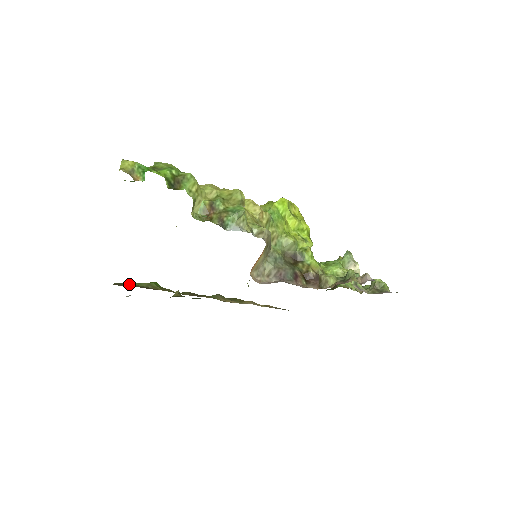
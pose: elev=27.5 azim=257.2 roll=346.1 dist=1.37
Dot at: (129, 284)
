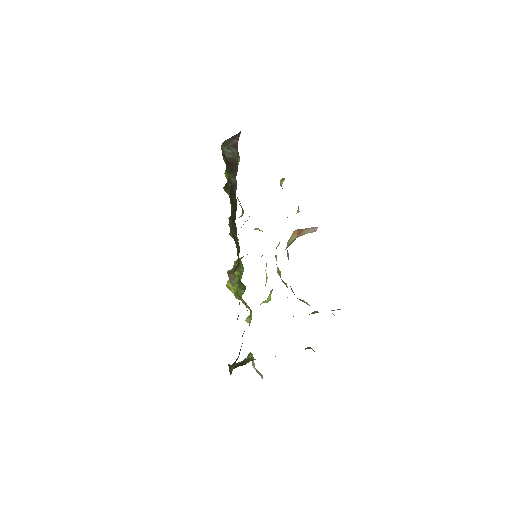
Dot at: occluded
